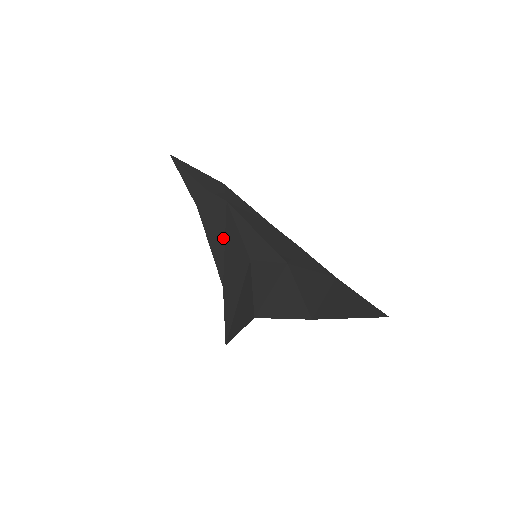
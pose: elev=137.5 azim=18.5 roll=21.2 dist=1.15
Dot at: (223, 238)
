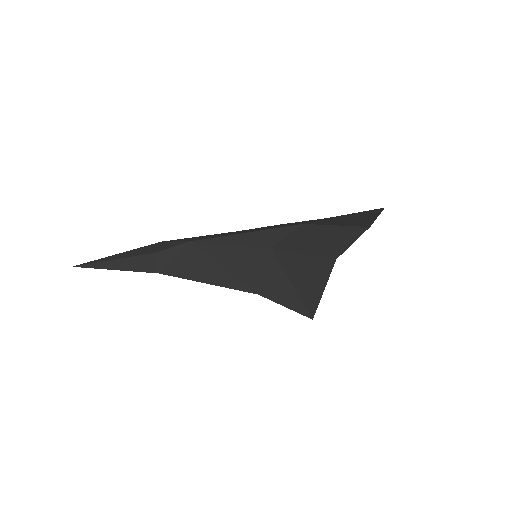
Dot at: (217, 266)
